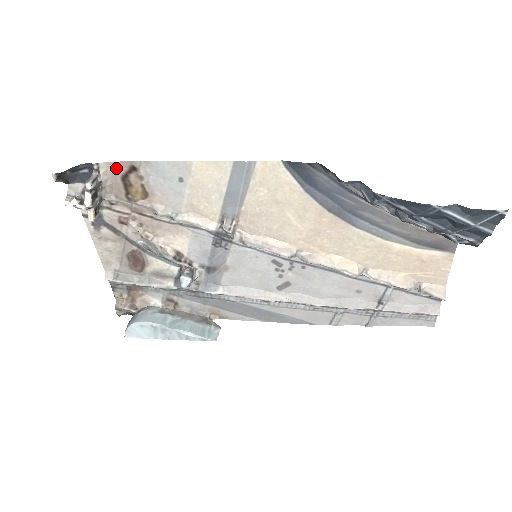
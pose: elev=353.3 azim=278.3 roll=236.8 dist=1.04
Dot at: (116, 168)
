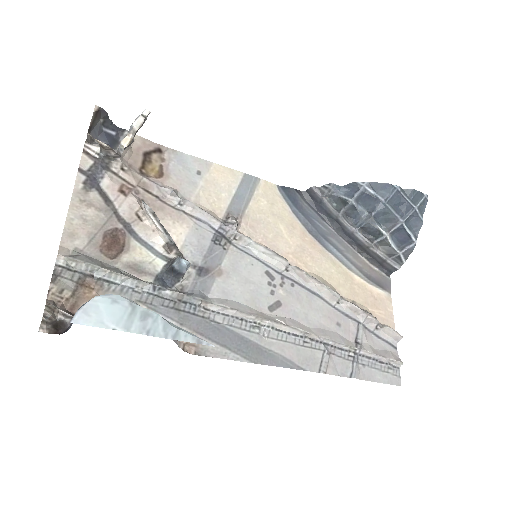
Dot at: (143, 144)
